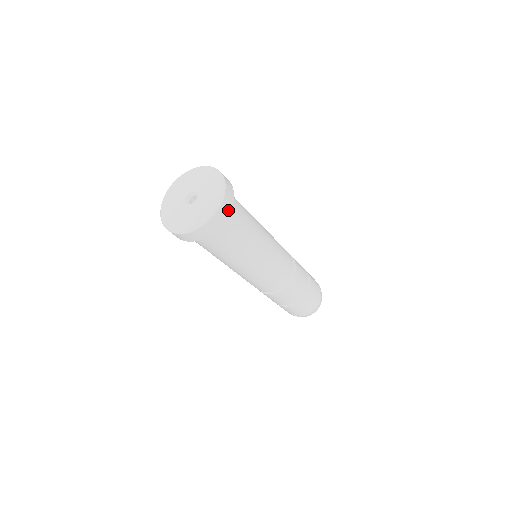
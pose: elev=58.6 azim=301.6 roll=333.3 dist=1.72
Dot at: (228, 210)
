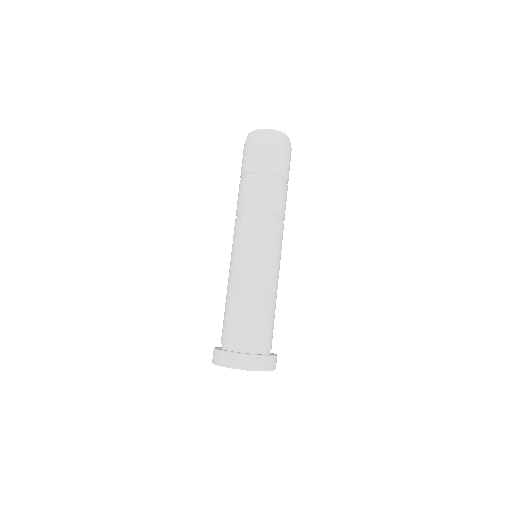
Dot at: (275, 359)
